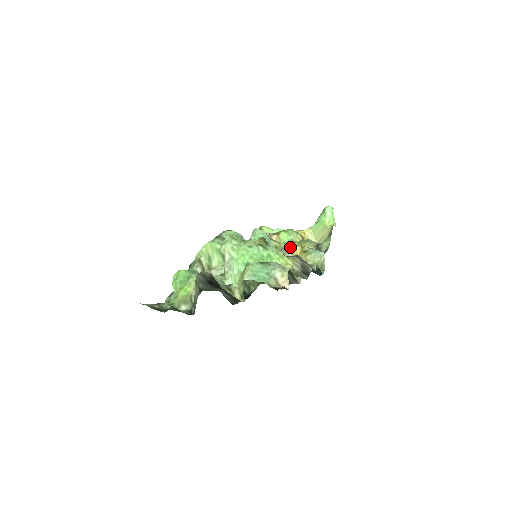
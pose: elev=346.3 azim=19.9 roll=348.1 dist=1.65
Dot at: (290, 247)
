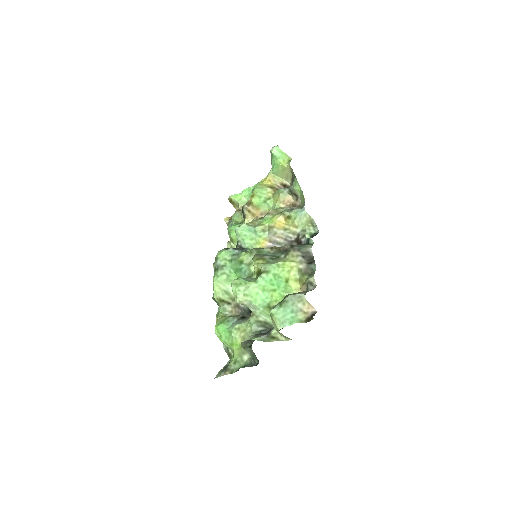
Dot at: (274, 223)
